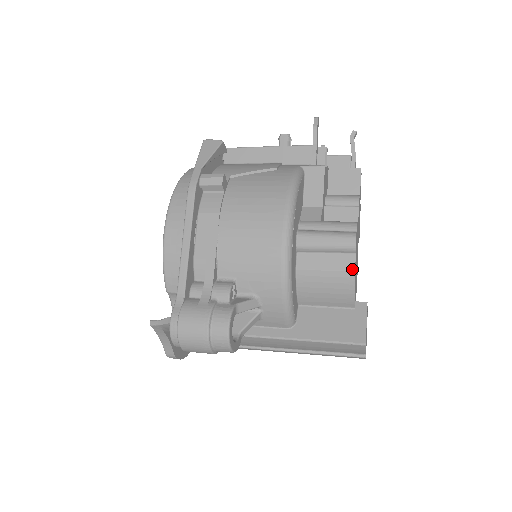
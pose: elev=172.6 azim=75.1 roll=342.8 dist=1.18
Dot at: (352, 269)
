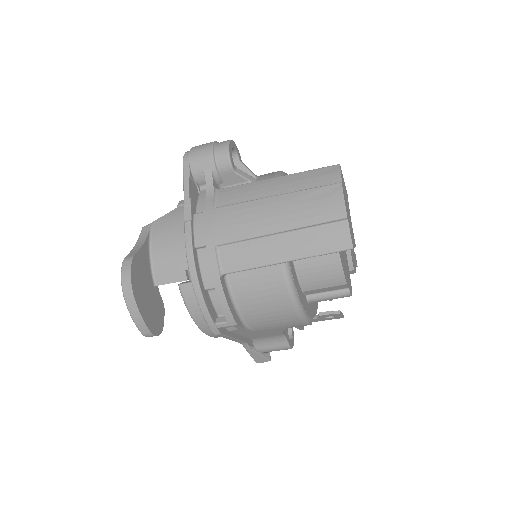
Dot at: occluded
